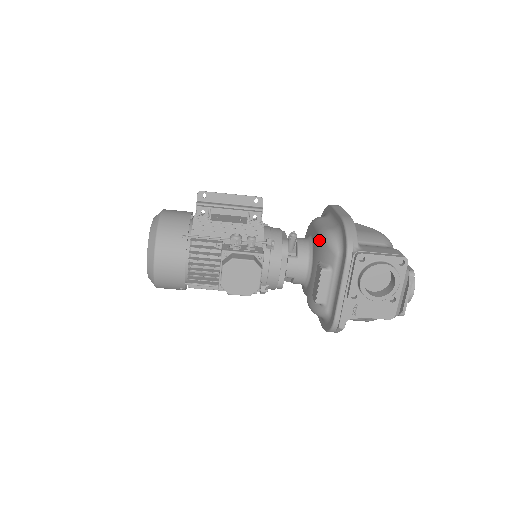
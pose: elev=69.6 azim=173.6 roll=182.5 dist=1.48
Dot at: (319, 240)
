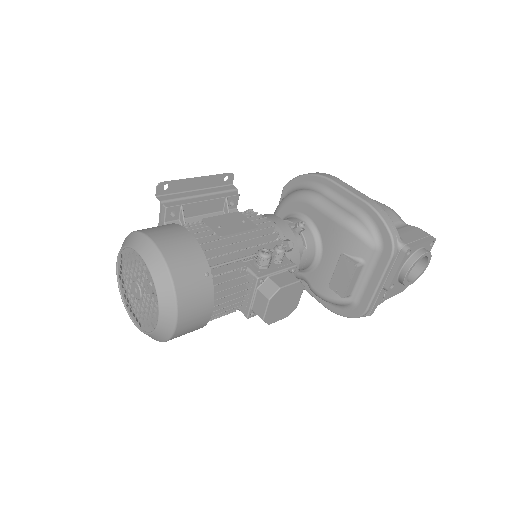
Dot at: (340, 230)
